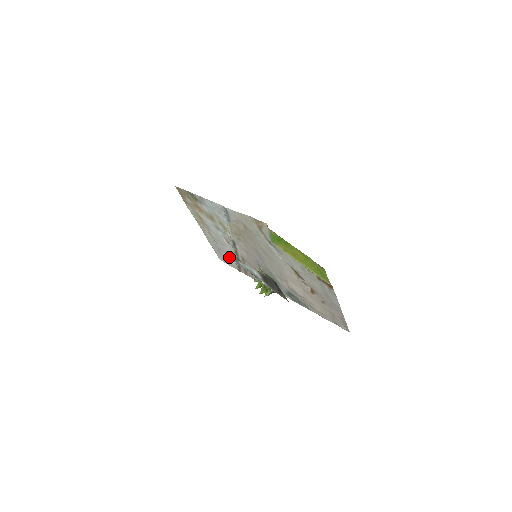
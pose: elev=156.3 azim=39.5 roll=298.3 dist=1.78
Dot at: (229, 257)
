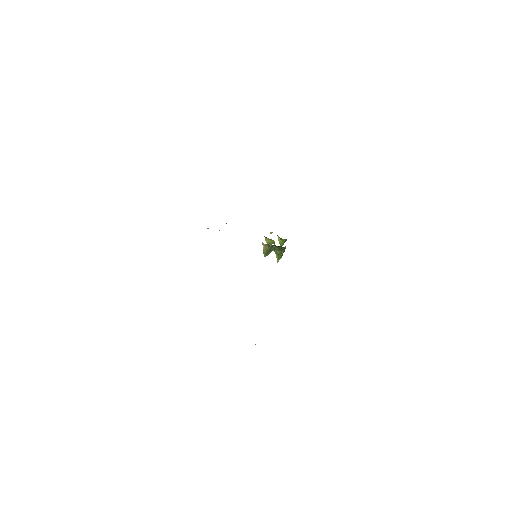
Dot at: occluded
